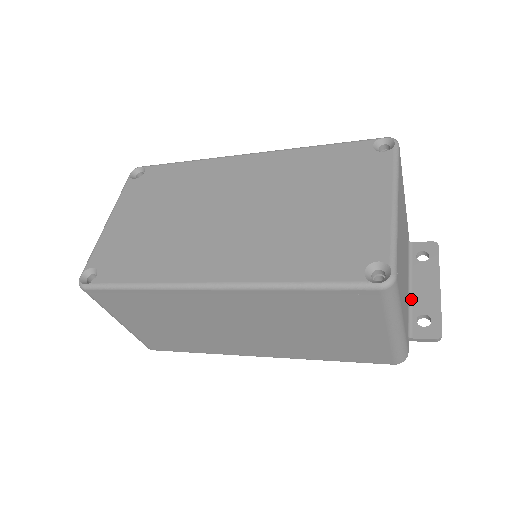
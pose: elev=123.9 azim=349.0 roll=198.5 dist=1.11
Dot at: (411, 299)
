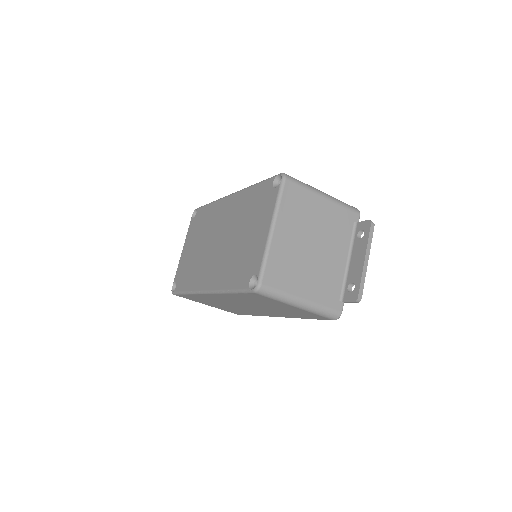
Dot at: (348, 271)
